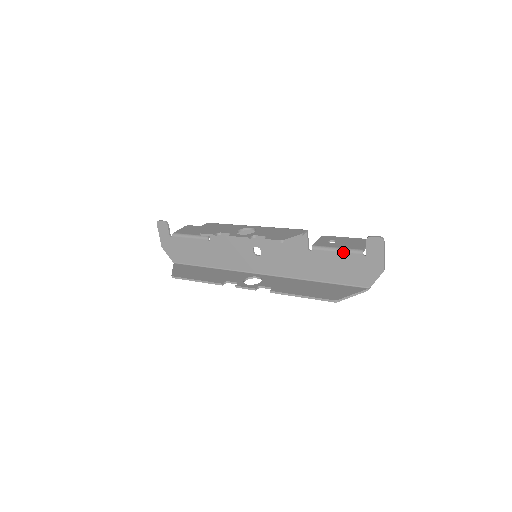
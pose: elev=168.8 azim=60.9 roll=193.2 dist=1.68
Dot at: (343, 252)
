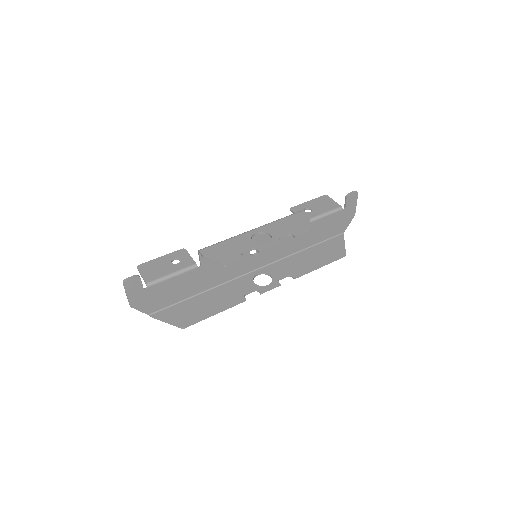
Dot at: (329, 215)
